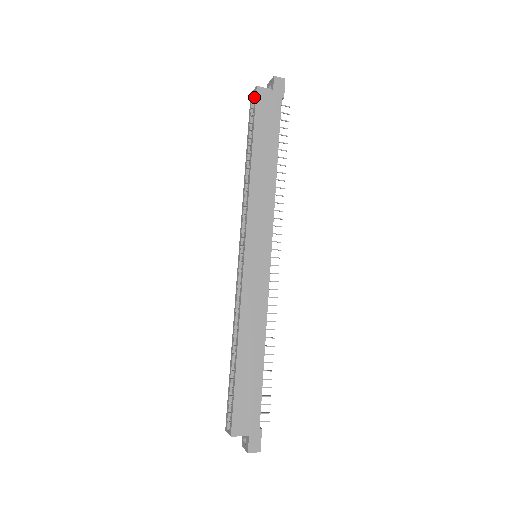
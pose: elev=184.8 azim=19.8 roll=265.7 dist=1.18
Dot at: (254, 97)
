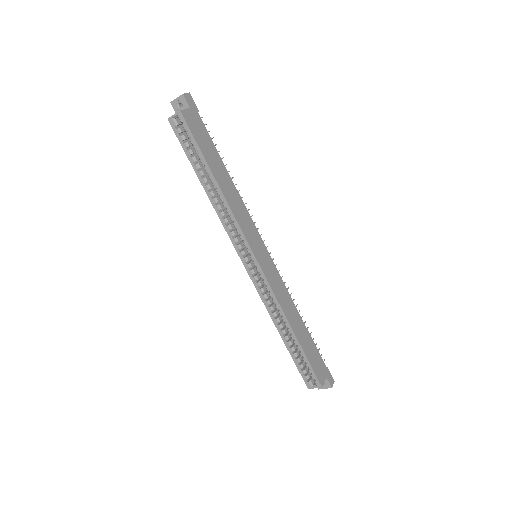
Dot at: (181, 122)
